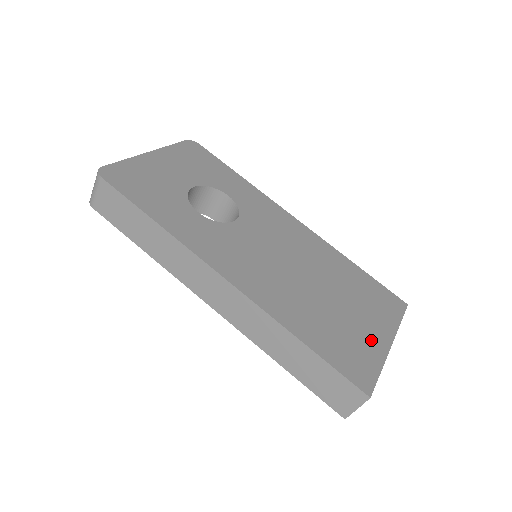
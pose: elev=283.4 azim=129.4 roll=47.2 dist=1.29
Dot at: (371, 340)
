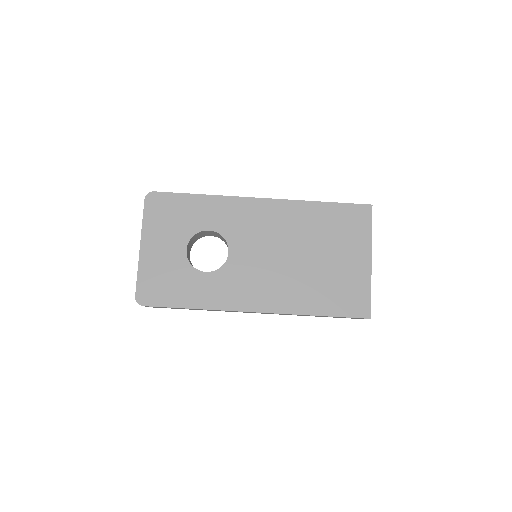
Dot at: (357, 271)
